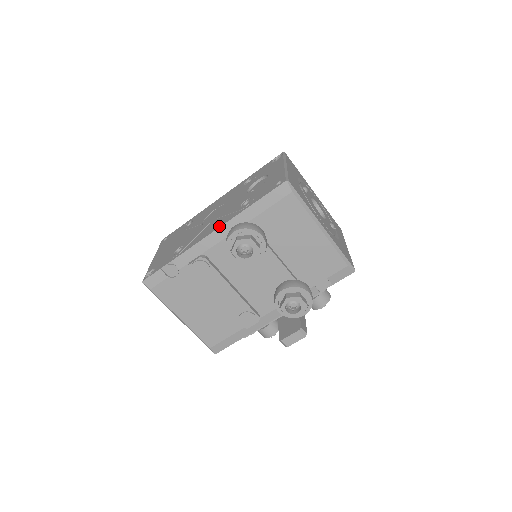
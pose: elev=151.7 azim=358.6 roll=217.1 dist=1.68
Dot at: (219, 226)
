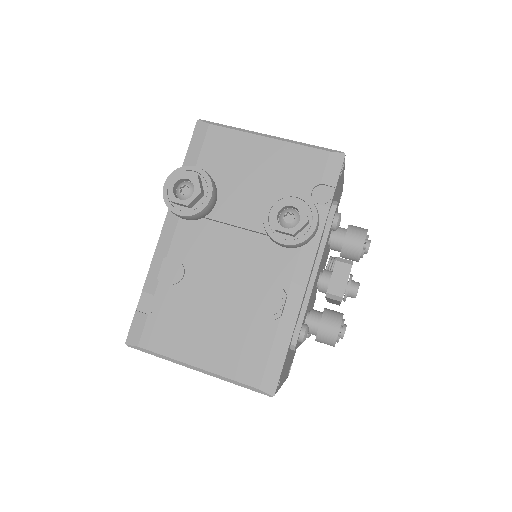
Dot at: (167, 215)
